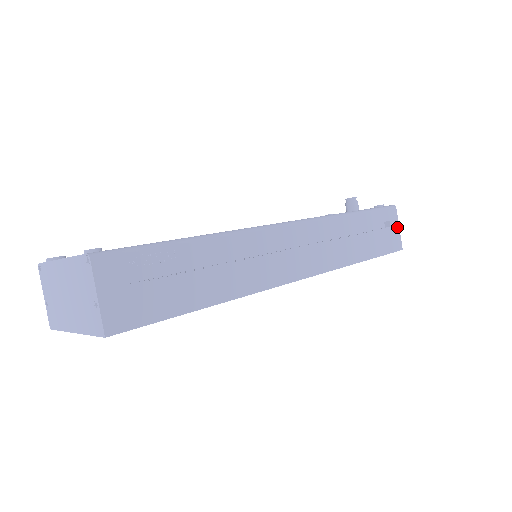
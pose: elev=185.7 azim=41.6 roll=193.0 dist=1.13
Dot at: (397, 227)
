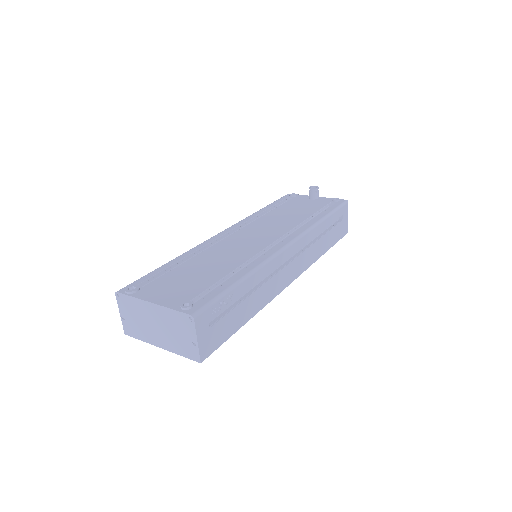
Dot at: (347, 217)
